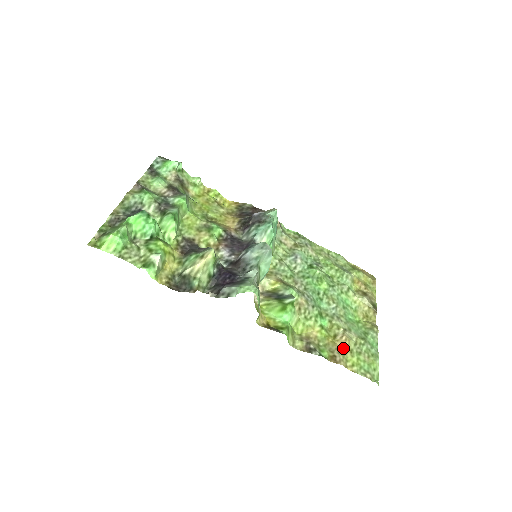
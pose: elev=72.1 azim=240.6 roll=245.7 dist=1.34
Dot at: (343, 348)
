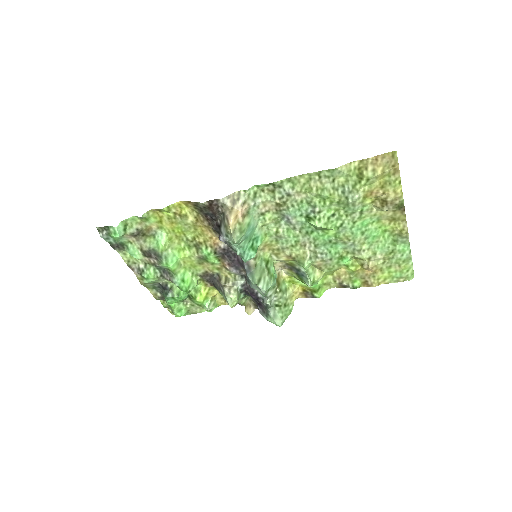
Dot at: (372, 272)
